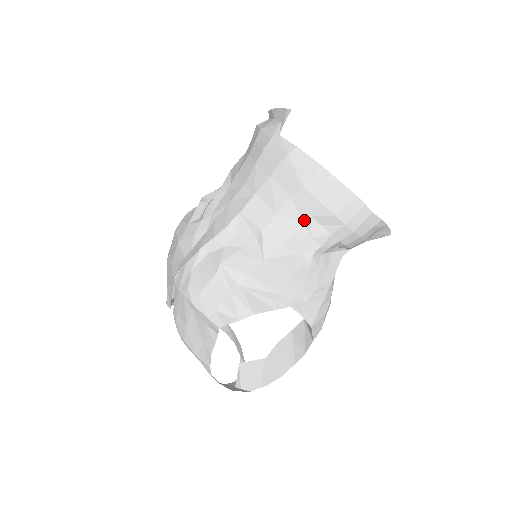
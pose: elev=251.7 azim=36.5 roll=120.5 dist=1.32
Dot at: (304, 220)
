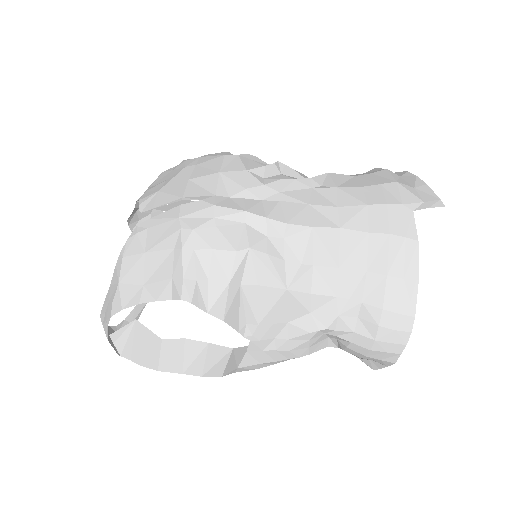
Dot at: (352, 298)
